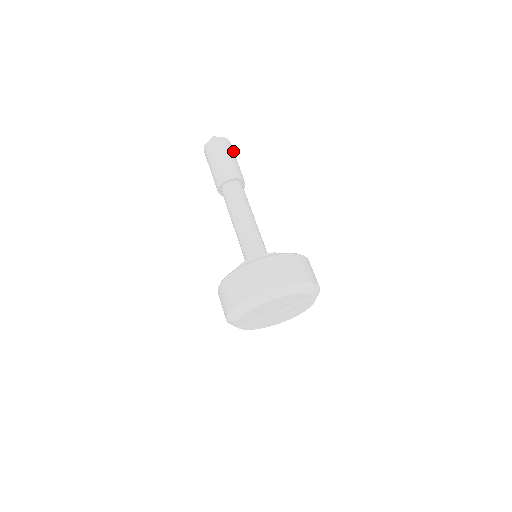
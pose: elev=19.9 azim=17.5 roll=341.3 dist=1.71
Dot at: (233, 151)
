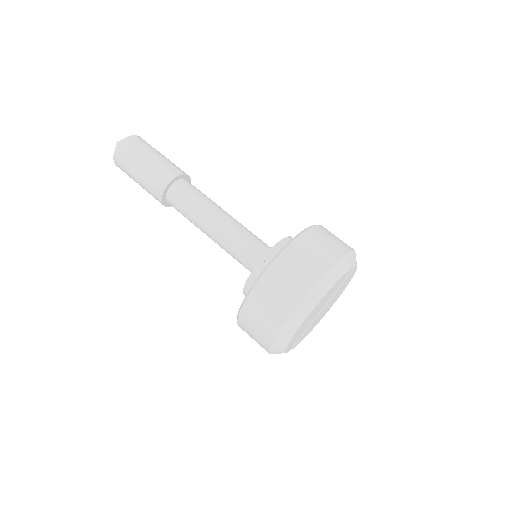
Dot at: (150, 146)
